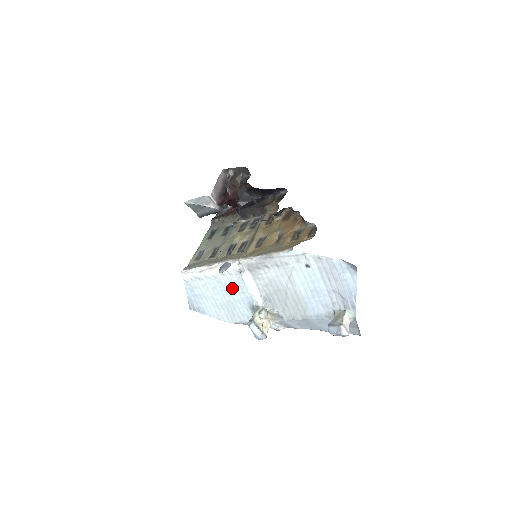
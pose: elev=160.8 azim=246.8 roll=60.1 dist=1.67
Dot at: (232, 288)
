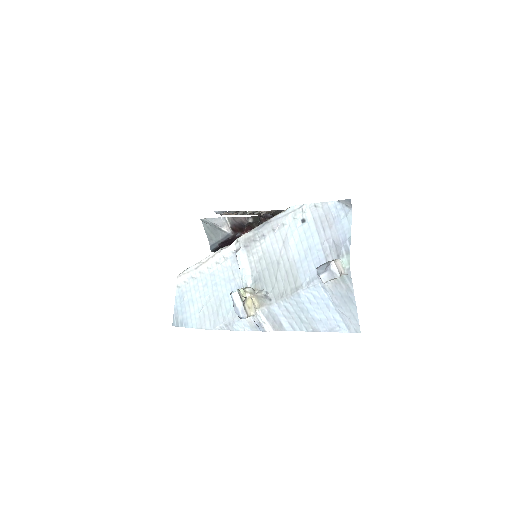
Dot at: (224, 278)
